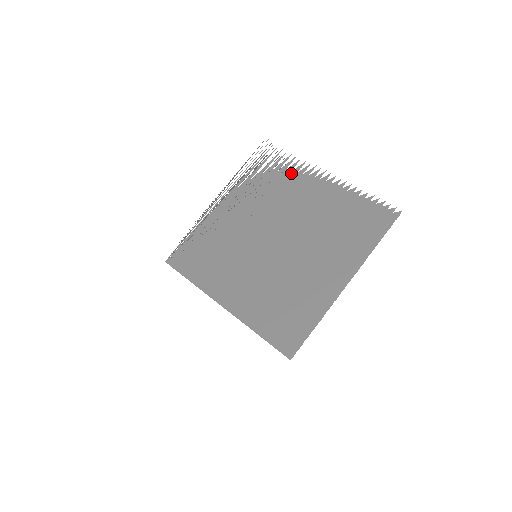
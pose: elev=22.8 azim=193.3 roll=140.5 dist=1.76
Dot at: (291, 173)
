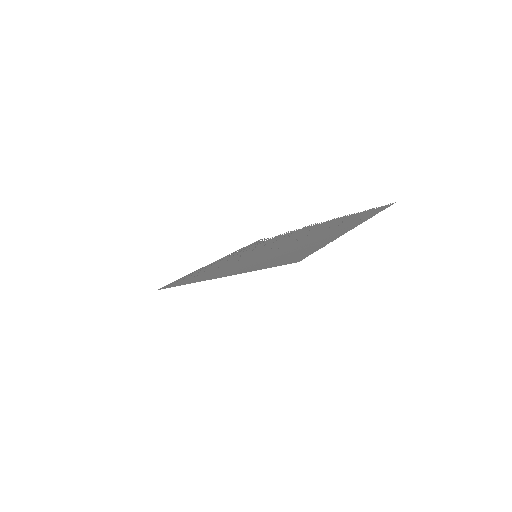
Dot at: occluded
